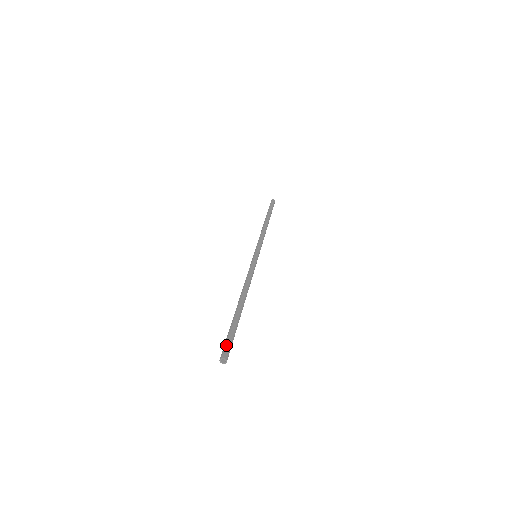
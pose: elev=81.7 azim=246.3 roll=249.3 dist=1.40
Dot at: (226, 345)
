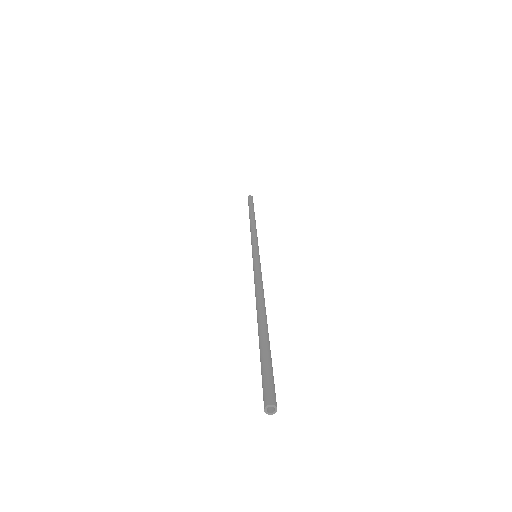
Dot at: (264, 383)
